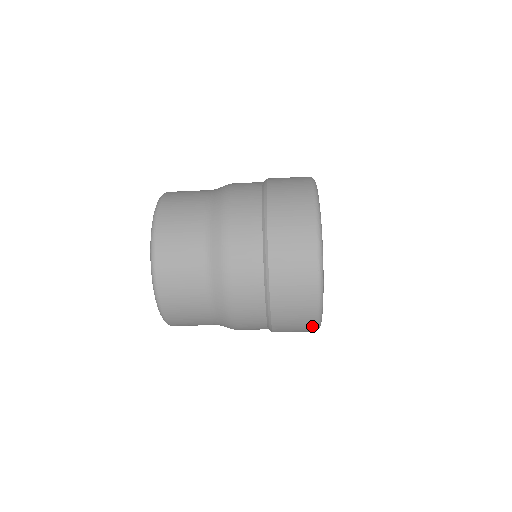
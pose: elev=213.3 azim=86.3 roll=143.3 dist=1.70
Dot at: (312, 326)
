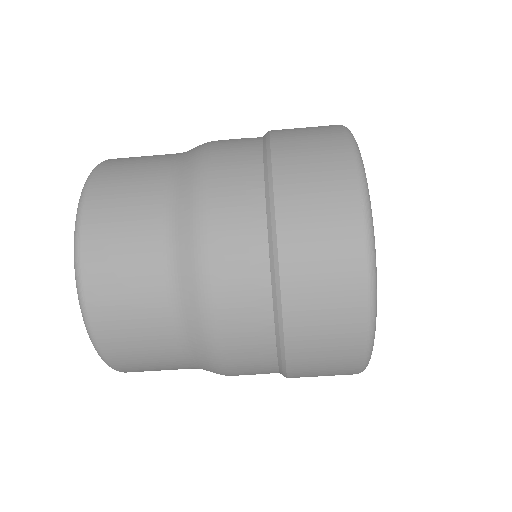
Dot at: (359, 336)
